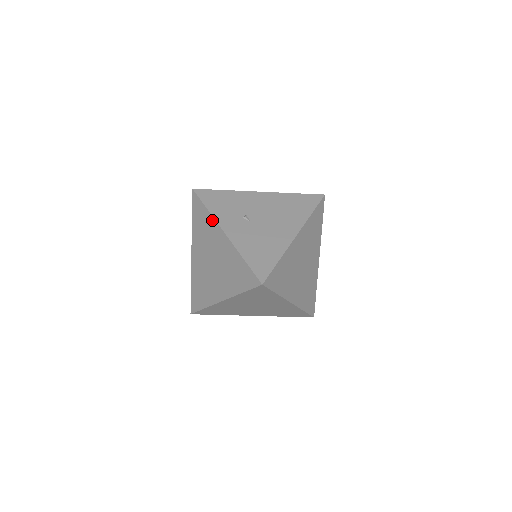
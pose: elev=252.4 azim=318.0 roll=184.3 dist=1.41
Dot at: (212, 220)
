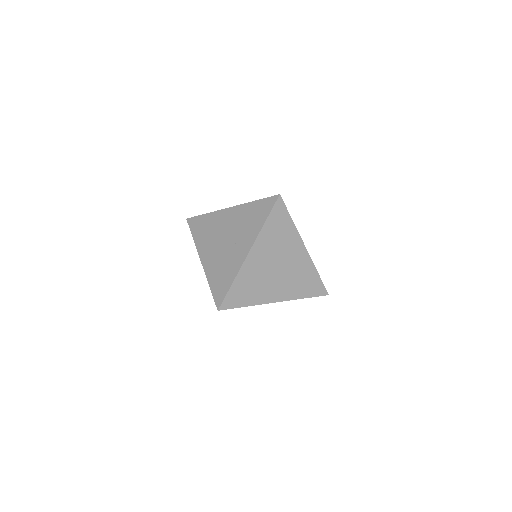
Dot at: (214, 214)
